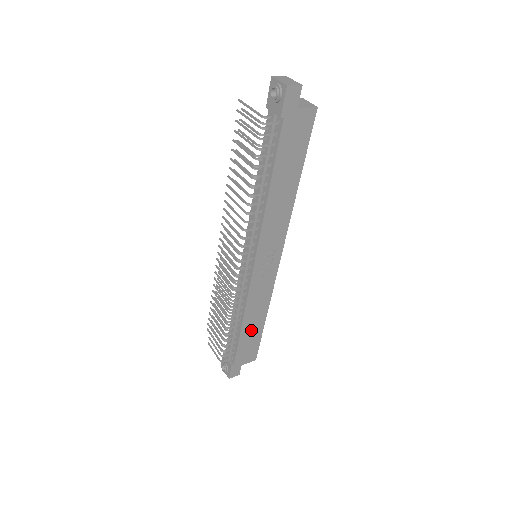
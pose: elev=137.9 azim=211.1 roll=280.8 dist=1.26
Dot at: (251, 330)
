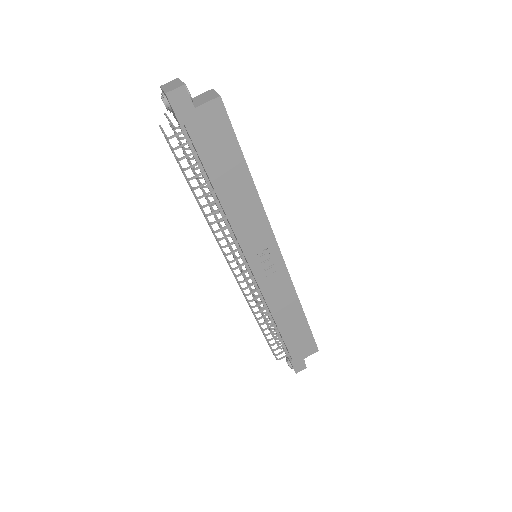
Dot at: (292, 326)
